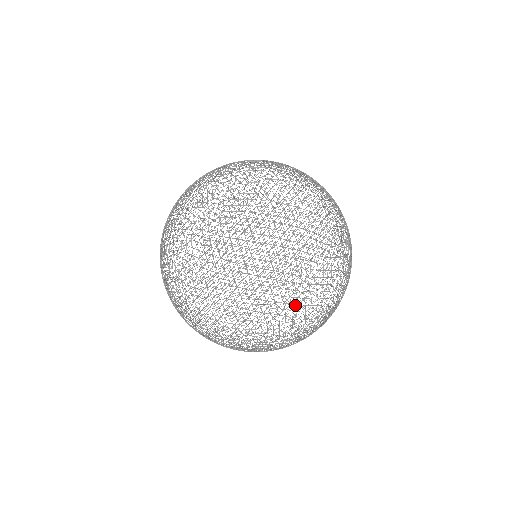
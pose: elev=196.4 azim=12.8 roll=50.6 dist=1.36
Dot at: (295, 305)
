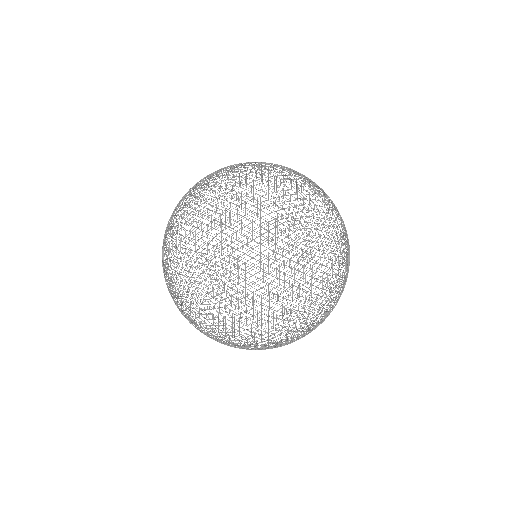
Dot at: occluded
